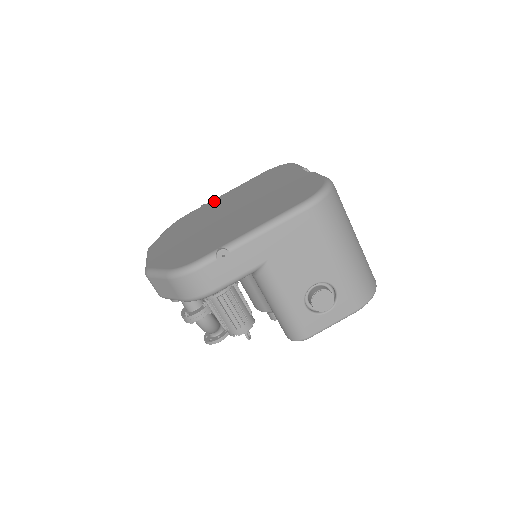
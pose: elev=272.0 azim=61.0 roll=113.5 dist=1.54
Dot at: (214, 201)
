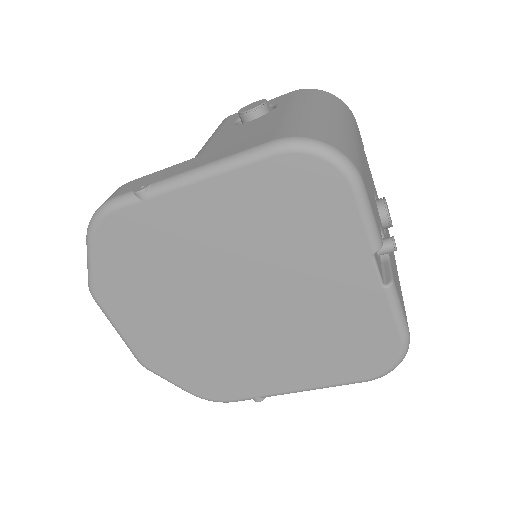
Dot at: (173, 209)
